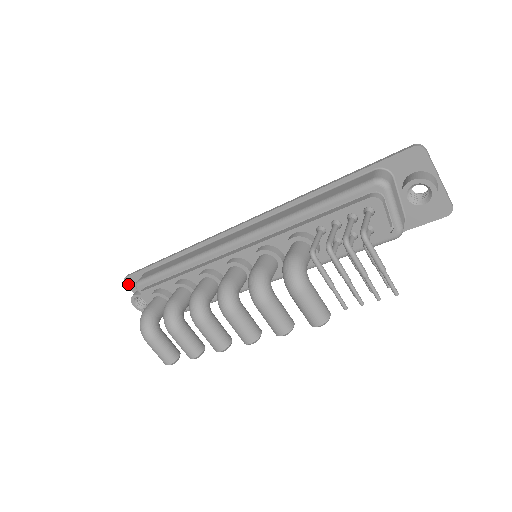
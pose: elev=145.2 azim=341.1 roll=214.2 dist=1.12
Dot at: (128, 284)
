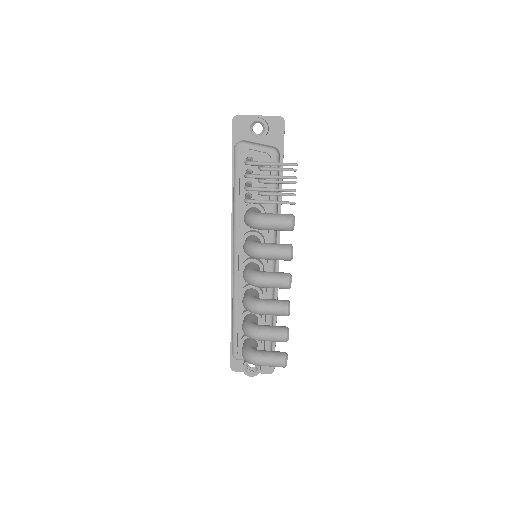
Dot at: (237, 370)
